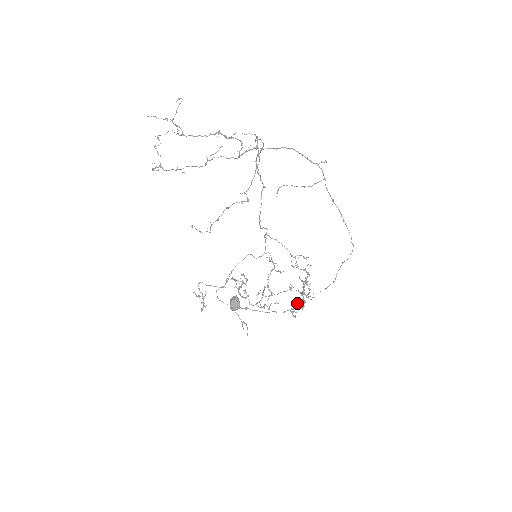
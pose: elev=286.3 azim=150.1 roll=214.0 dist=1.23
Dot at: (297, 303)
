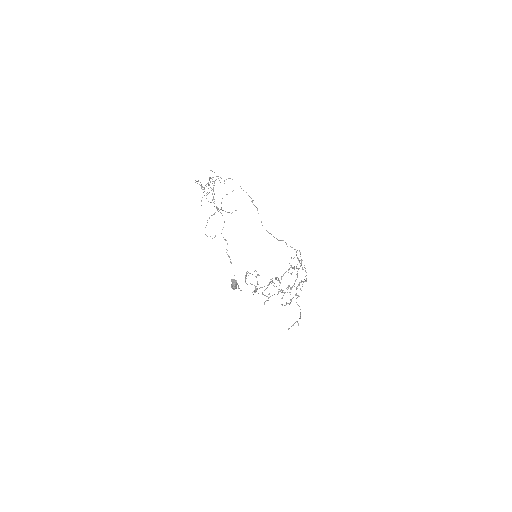
Dot at: (293, 297)
